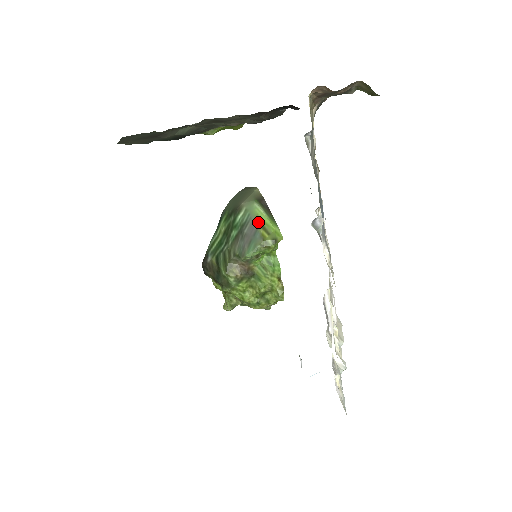
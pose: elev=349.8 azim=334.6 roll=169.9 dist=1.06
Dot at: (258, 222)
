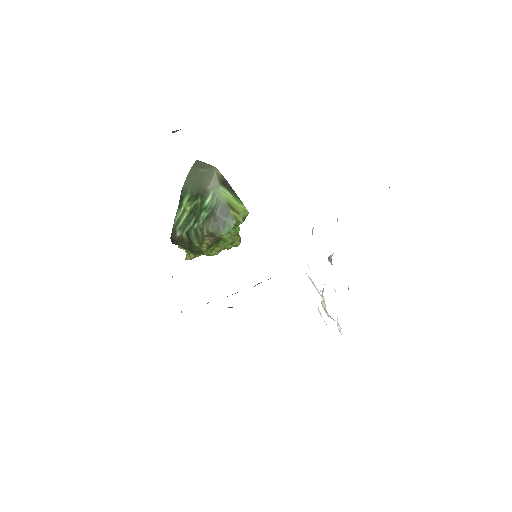
Dot at: (228, 205)
